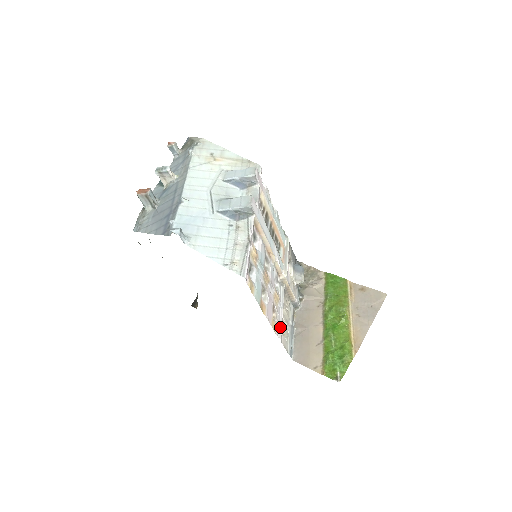
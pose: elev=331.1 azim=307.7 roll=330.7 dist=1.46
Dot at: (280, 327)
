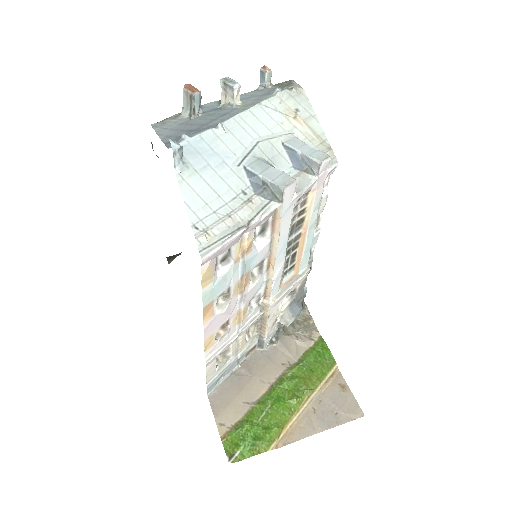
Dot at: (218, 350)
